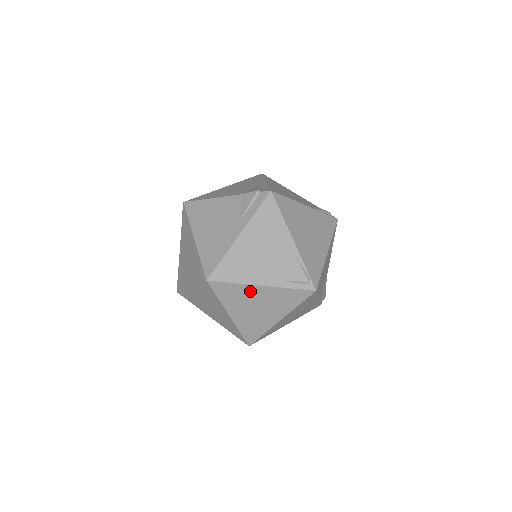
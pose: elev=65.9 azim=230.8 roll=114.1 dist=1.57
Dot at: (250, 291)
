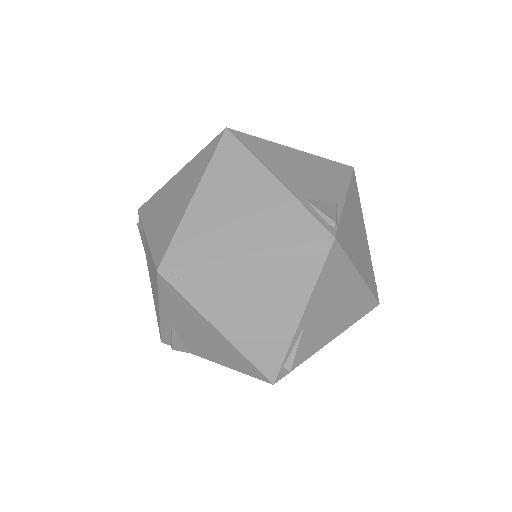
Dot at: (256, 176)
